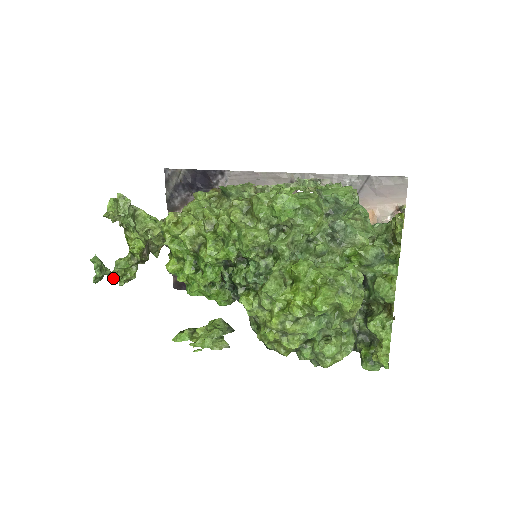
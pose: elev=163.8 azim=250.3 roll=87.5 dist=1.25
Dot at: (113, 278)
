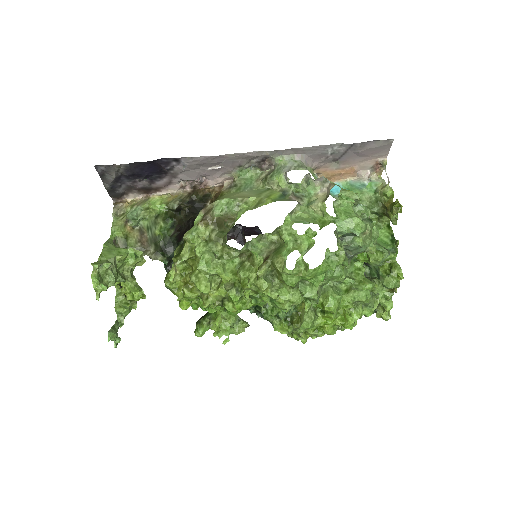
Dot at: (122, 324)
